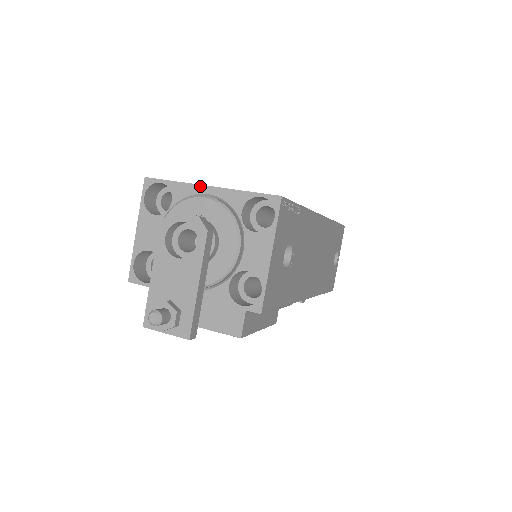
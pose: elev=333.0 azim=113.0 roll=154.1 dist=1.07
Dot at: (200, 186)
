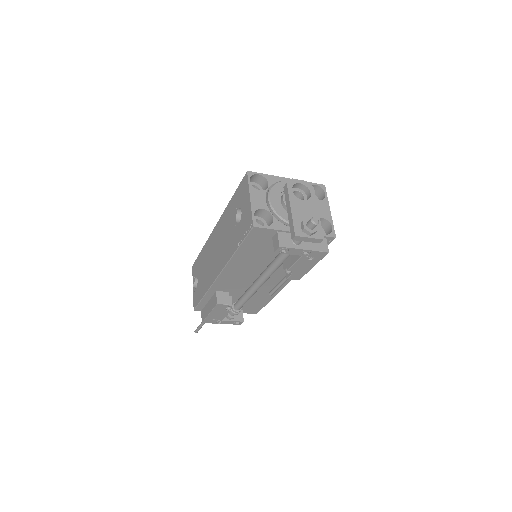
Dot at: (283, 178)
